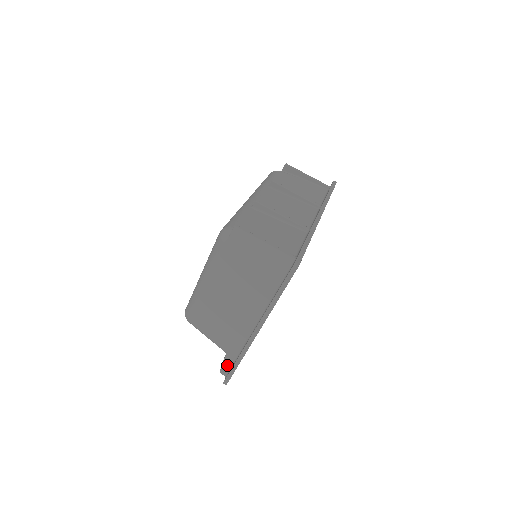
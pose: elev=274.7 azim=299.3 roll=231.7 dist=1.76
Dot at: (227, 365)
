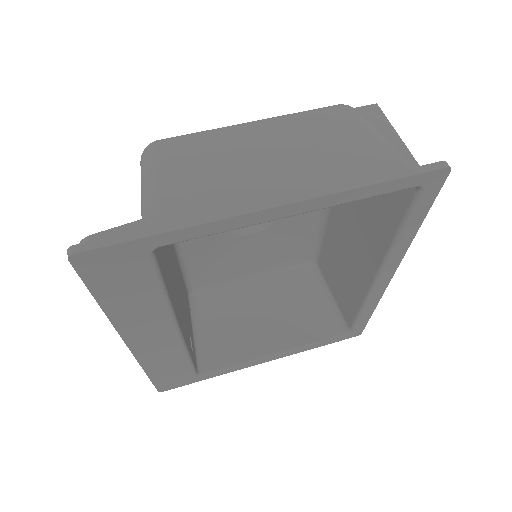
Dot at: occluded
